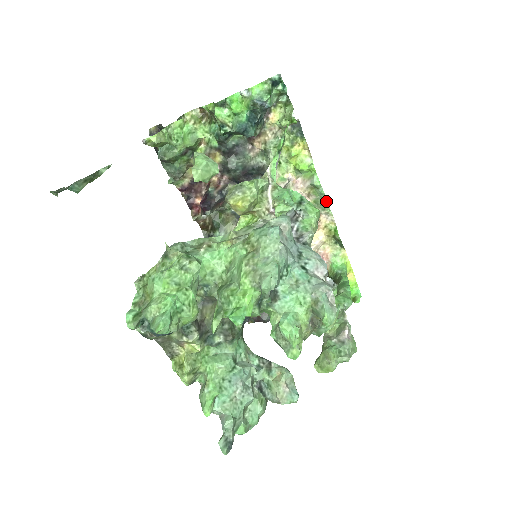
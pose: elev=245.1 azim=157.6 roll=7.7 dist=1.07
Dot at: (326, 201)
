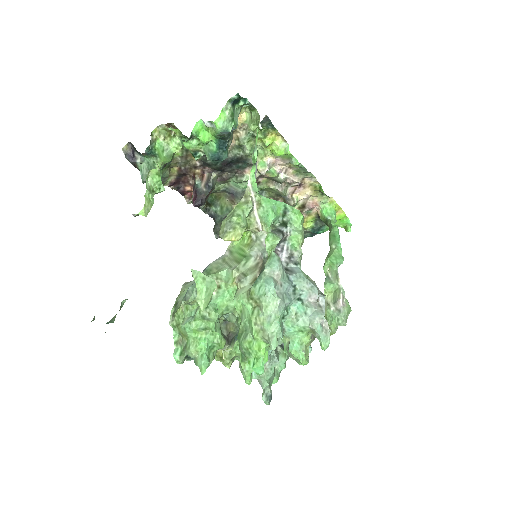
Dot at: (307, 171)
